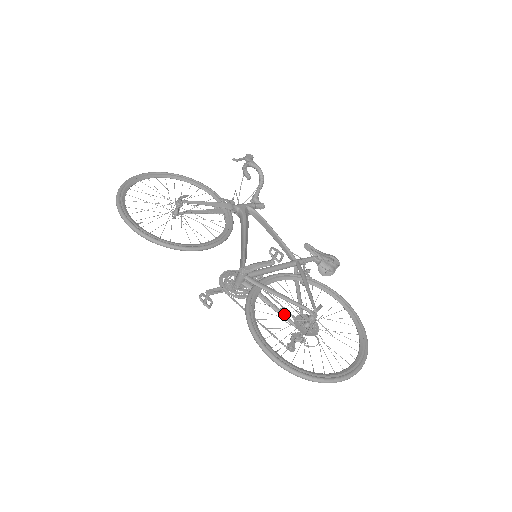
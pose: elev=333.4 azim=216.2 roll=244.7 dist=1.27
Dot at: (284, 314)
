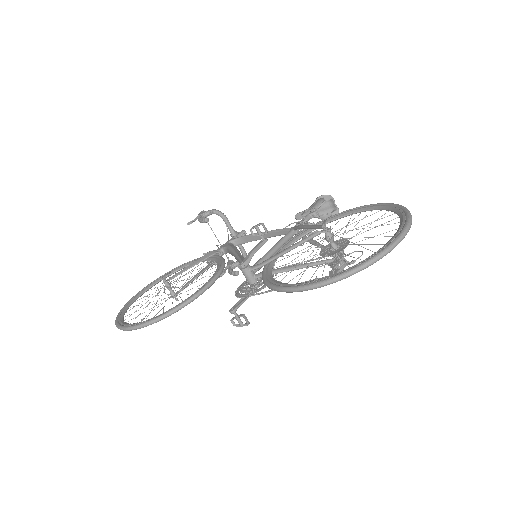
Dot at: (311, 263)
